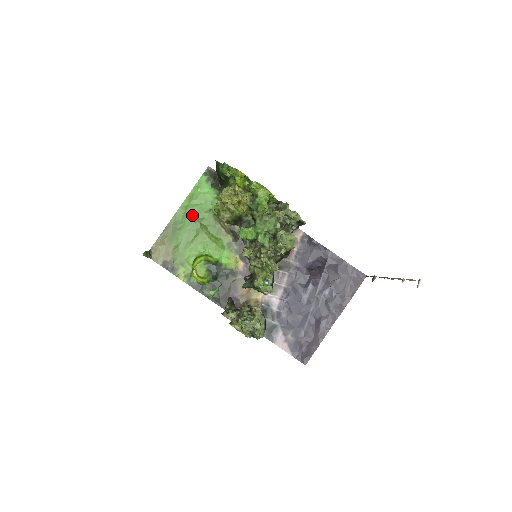
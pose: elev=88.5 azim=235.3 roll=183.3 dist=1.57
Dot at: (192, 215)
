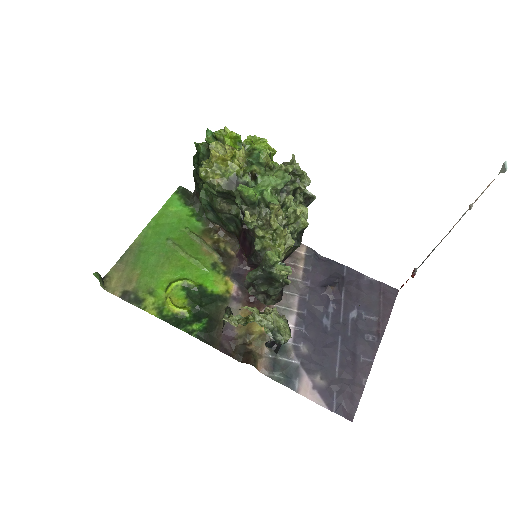
Dot at: (162, 235)
